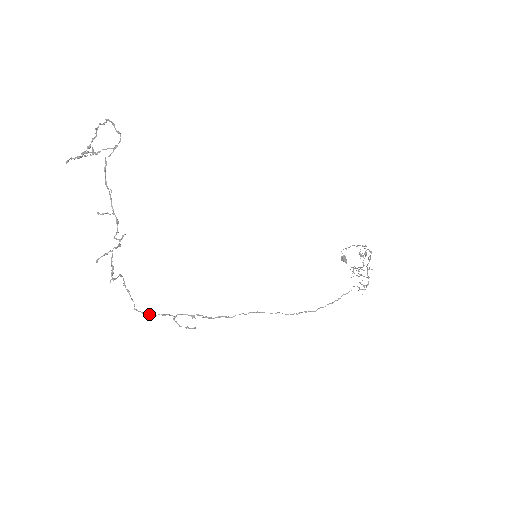
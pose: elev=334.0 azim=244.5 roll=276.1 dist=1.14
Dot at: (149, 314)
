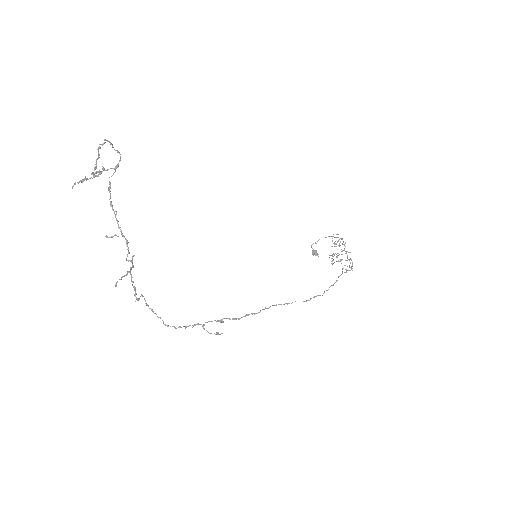
Dot at: occluded
